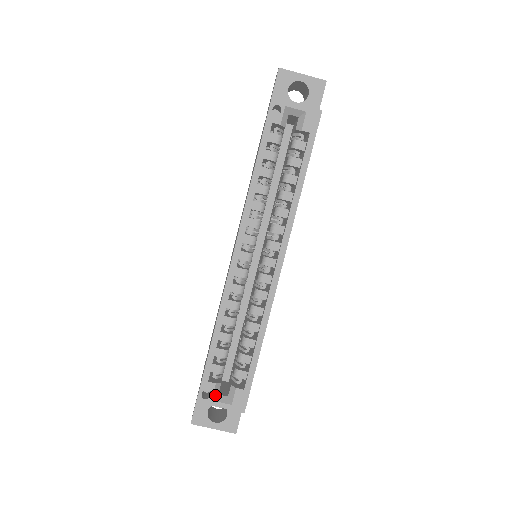
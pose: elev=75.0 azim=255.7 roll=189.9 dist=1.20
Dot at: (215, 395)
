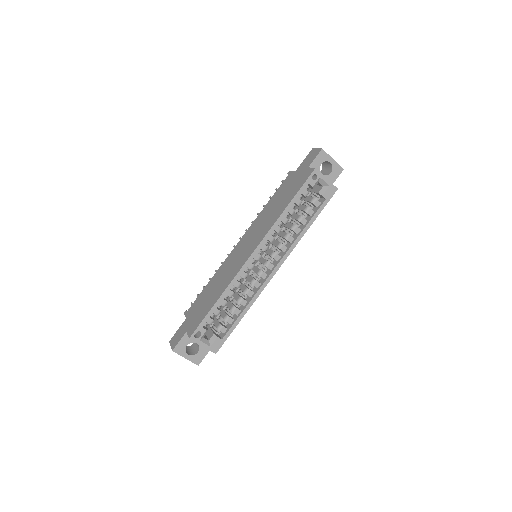
Dot at: (202, 337)
